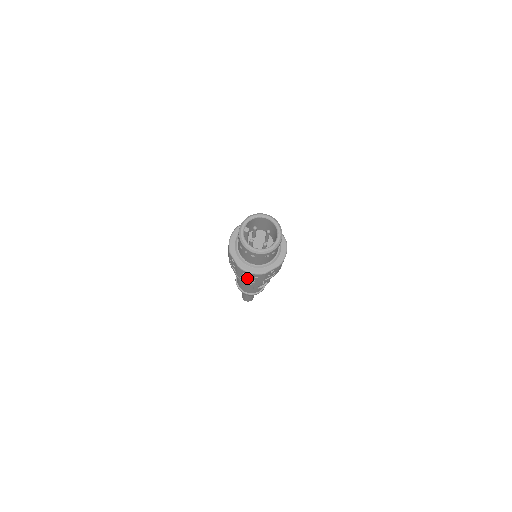
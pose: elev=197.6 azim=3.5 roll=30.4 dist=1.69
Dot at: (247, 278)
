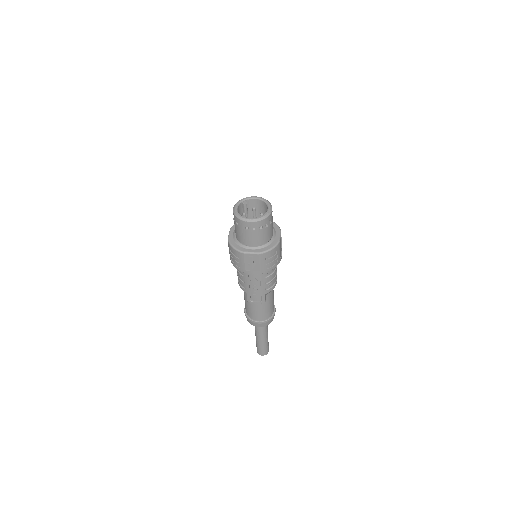
Dot at: (233, 260)
